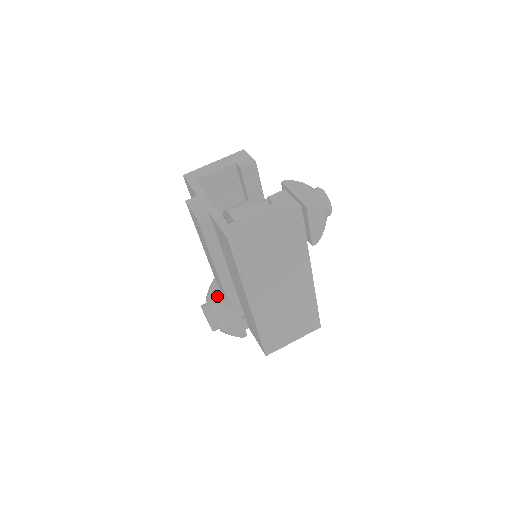
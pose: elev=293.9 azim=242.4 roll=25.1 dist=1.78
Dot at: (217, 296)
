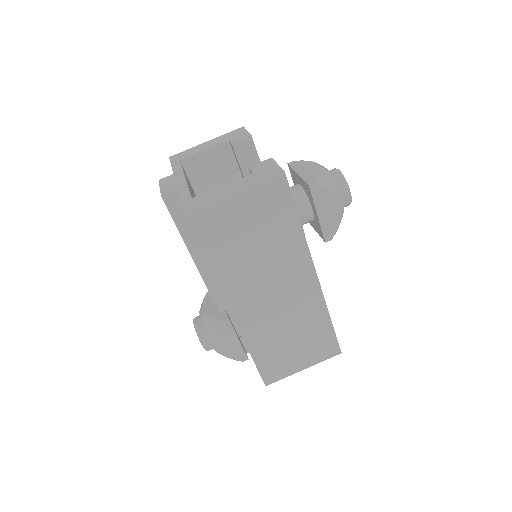
Dot at: (209, 306)
